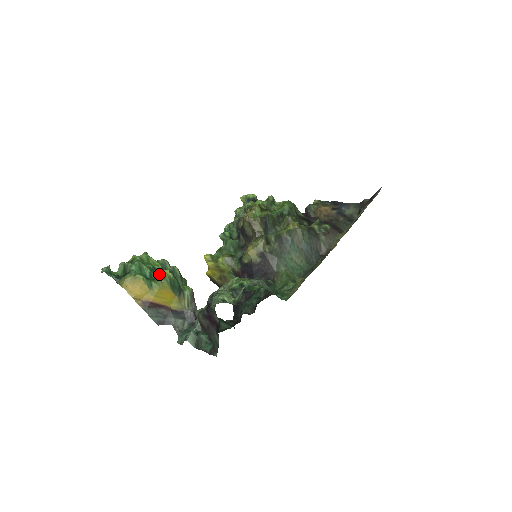
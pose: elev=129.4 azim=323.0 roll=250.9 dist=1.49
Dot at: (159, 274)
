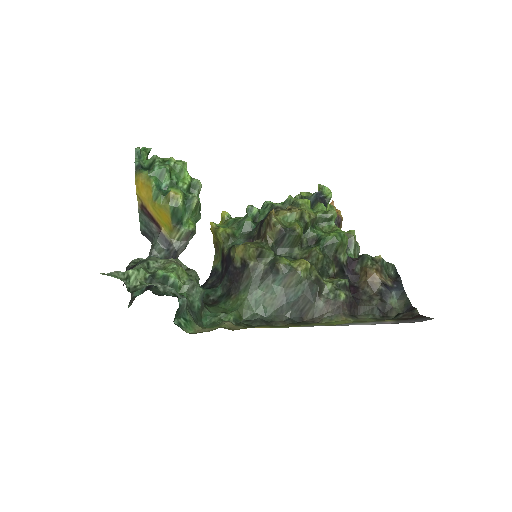
Dot at: (170, 193)
